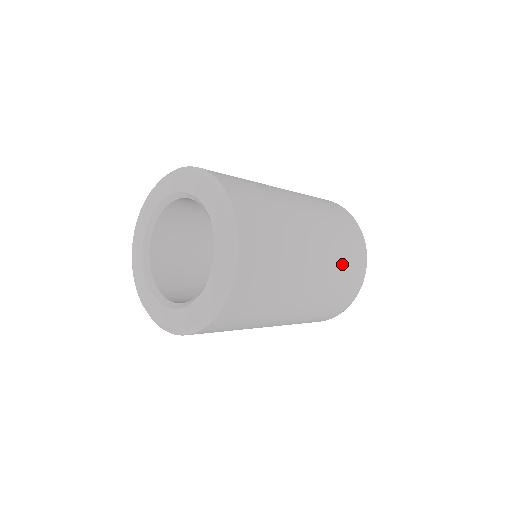
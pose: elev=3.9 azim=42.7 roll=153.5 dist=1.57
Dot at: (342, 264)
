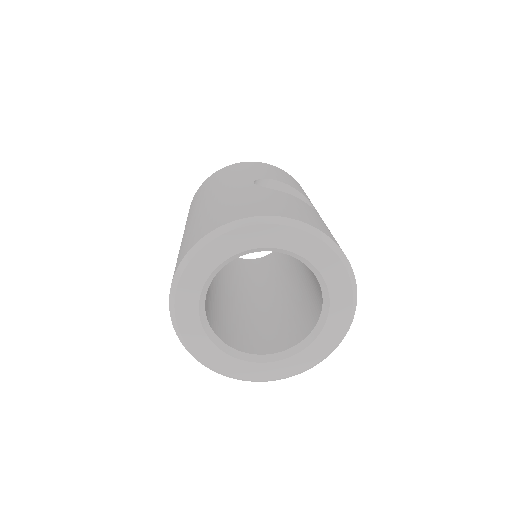
Dot at: occluded
